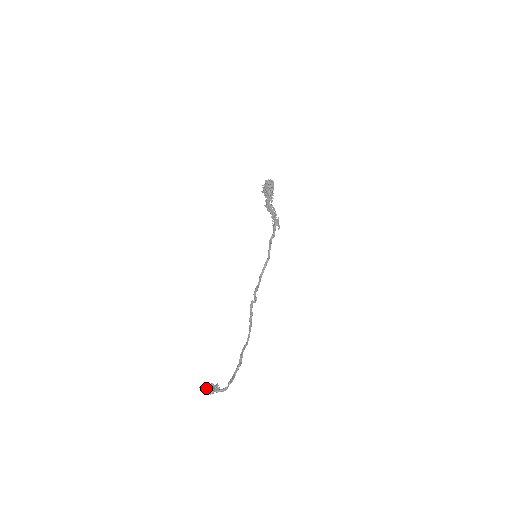
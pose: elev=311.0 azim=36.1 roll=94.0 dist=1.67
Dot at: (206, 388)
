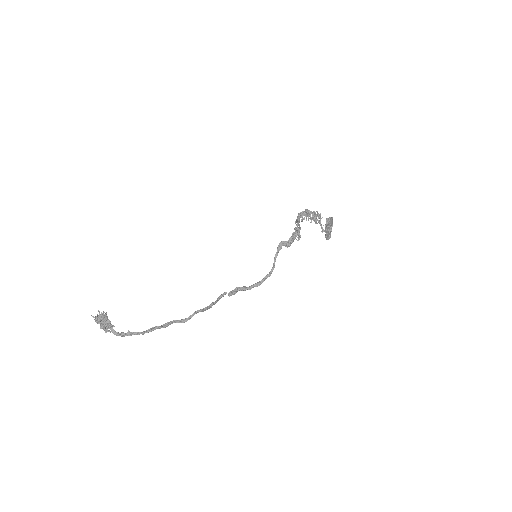
Dot at: occluded
